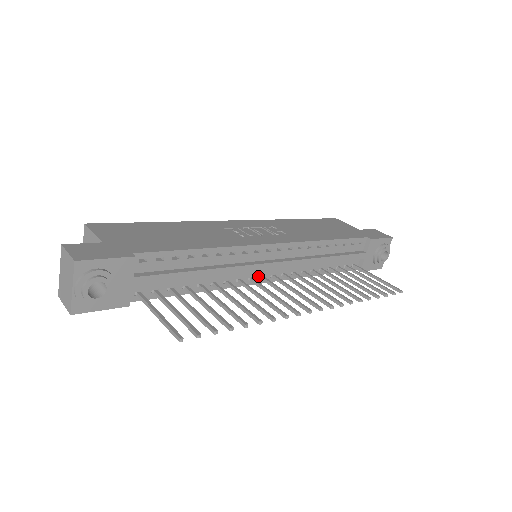
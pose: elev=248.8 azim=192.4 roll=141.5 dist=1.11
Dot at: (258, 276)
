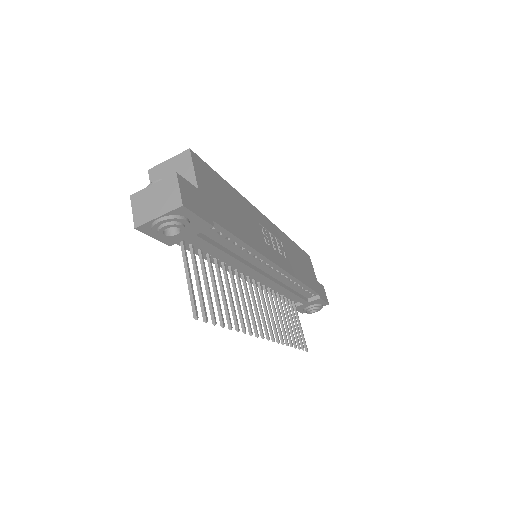
Dot at: (248, 275)
